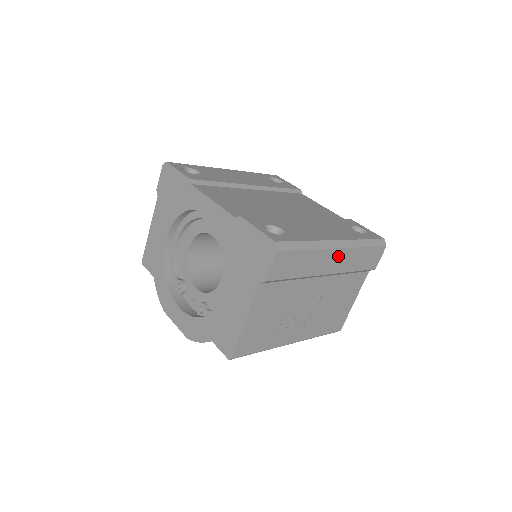
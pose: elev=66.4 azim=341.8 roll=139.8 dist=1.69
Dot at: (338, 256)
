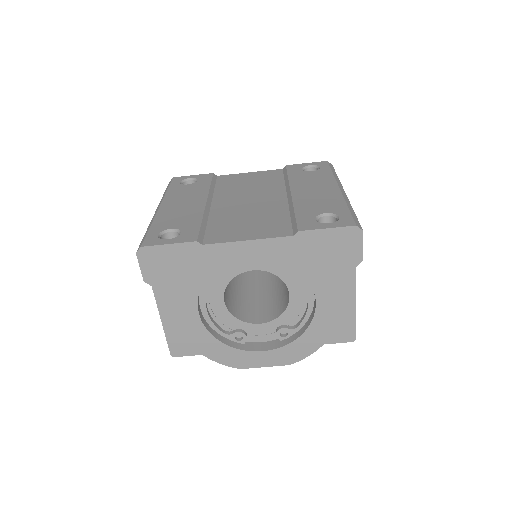
Dot at: occluded
